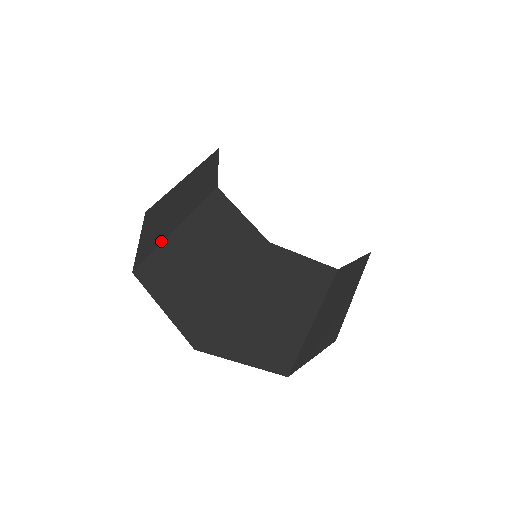
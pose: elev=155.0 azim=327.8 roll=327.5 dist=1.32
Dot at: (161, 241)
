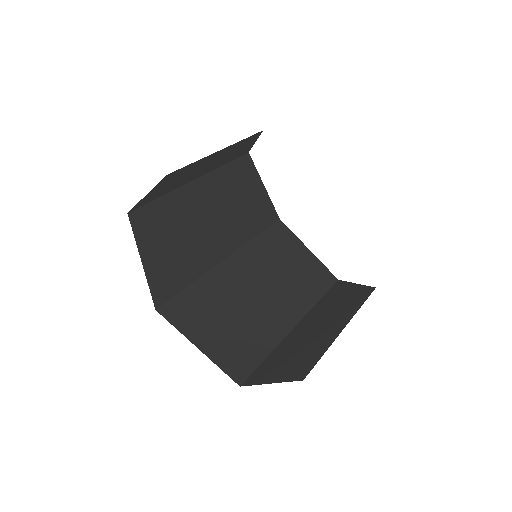
Dot at: (170, 190)
